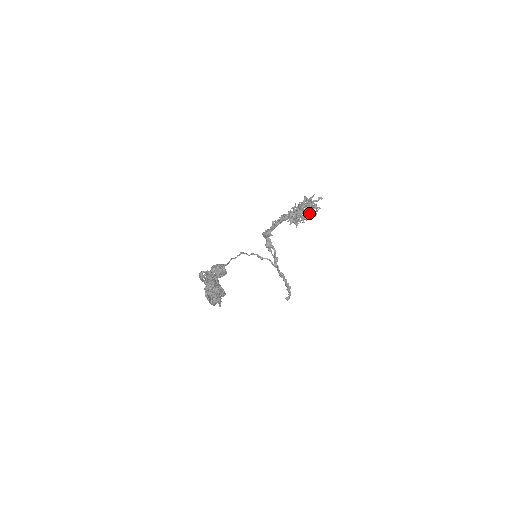
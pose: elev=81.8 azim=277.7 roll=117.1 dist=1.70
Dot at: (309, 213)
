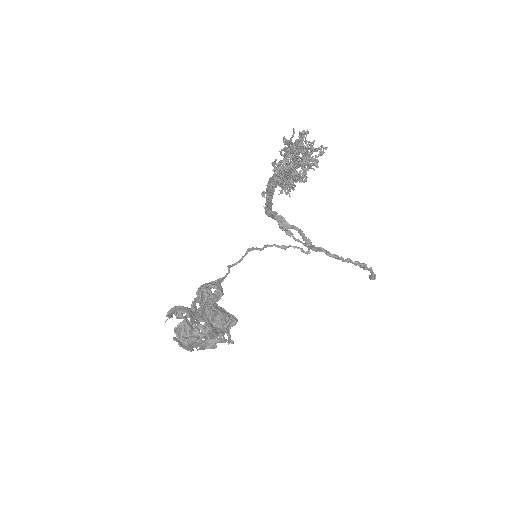
Dot at: (305, 163)
